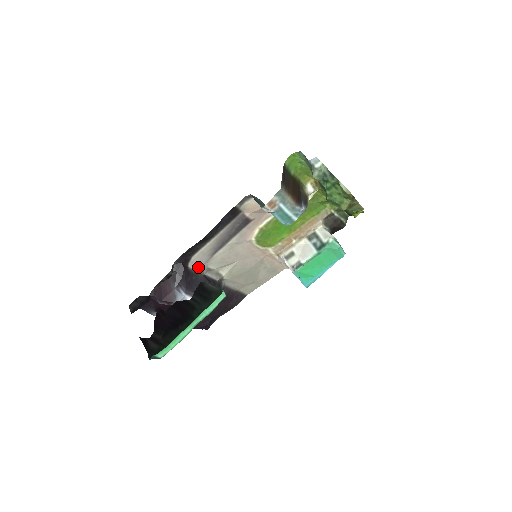
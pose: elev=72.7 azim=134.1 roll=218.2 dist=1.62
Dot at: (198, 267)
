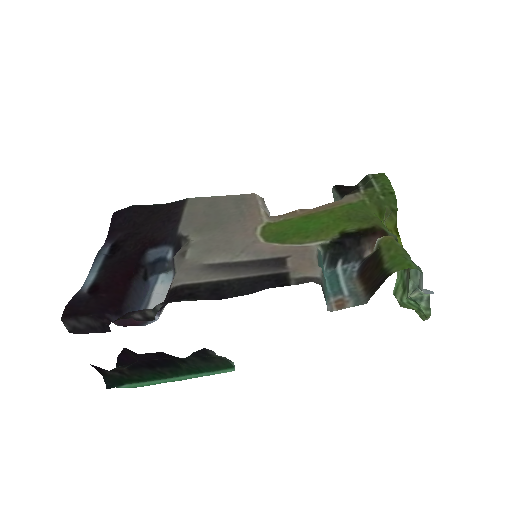
Dot at: (178, 274)
